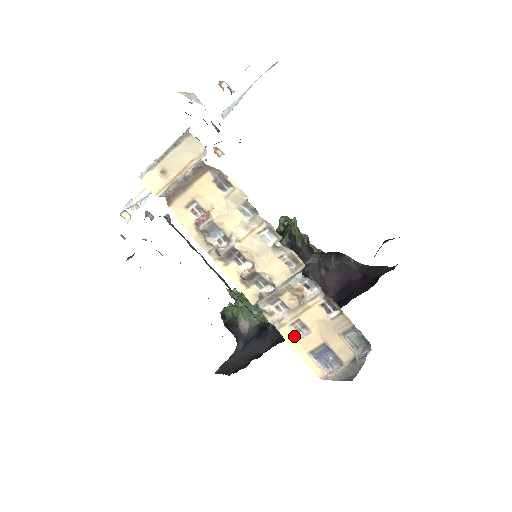
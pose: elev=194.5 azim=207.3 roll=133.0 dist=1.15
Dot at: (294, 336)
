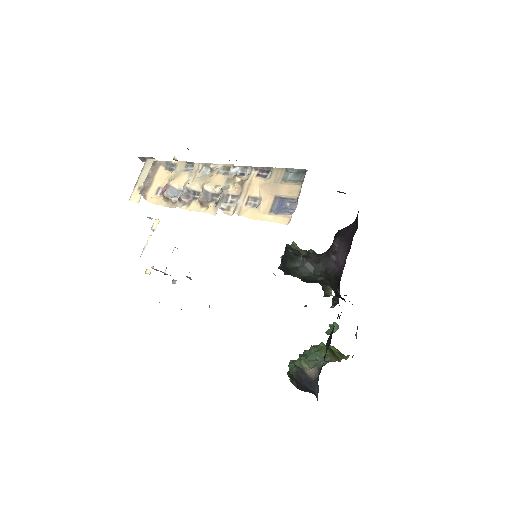
Dot at: (252, 211)
